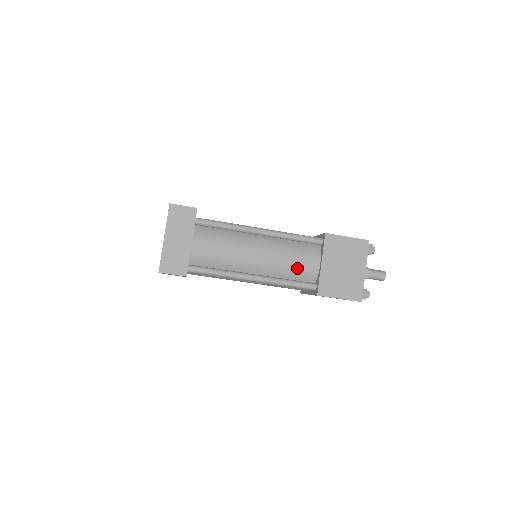
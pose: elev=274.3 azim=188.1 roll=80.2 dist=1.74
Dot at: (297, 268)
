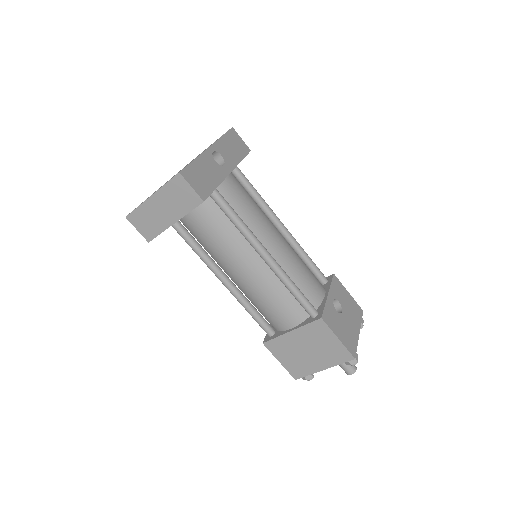
Dot at: (268, 311)
